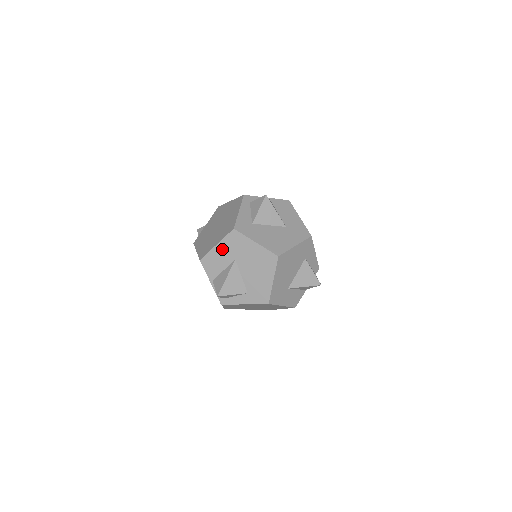
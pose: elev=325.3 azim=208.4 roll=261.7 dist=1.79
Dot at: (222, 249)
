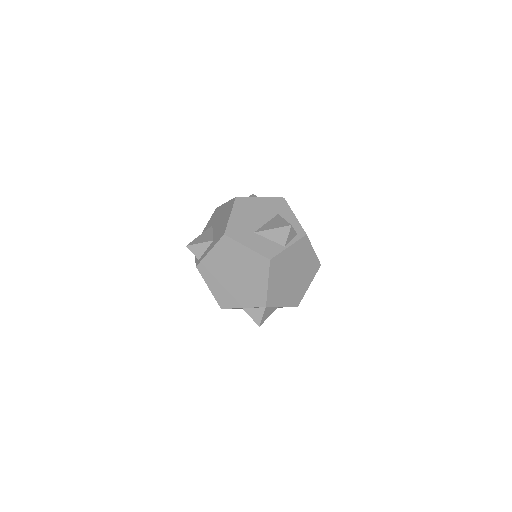
Dot at: (207, 227)
